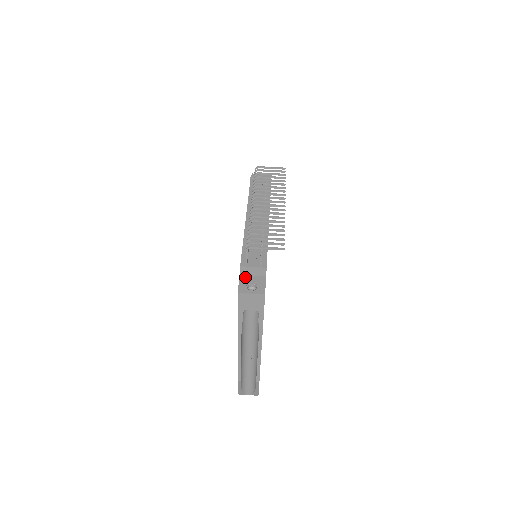
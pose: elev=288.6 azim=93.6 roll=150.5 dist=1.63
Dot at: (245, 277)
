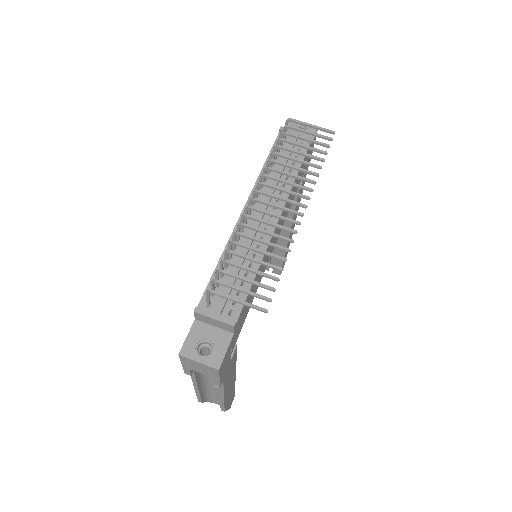
Dot at: (201, 326)
